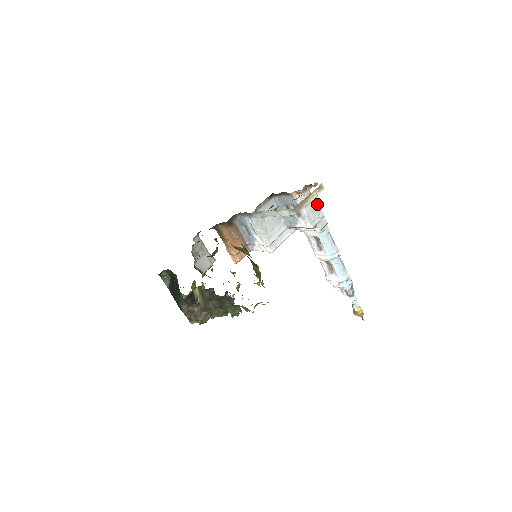
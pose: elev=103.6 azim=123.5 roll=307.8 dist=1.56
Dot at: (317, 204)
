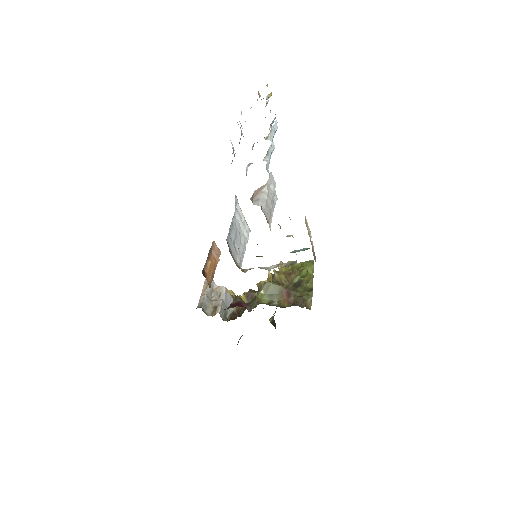
Dot at: (261, 188)
